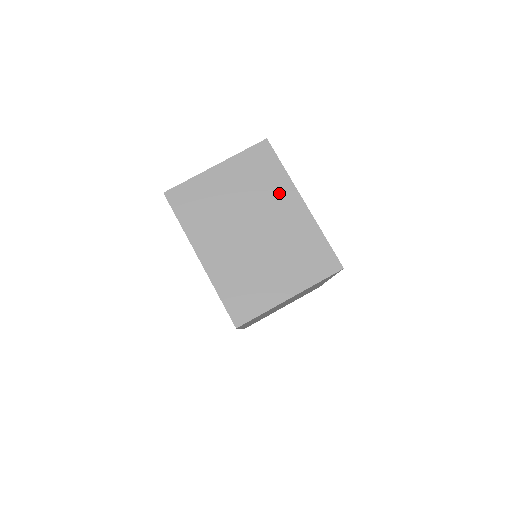
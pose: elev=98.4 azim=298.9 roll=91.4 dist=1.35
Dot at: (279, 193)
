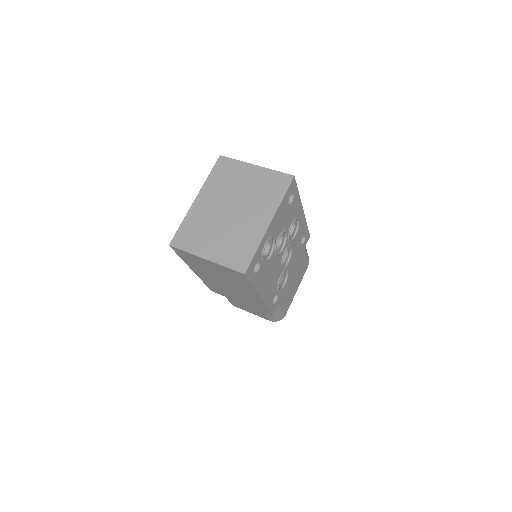
Dot at: (265, 207)
